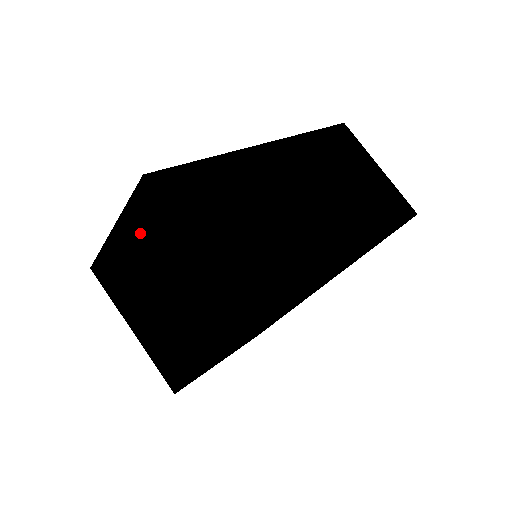
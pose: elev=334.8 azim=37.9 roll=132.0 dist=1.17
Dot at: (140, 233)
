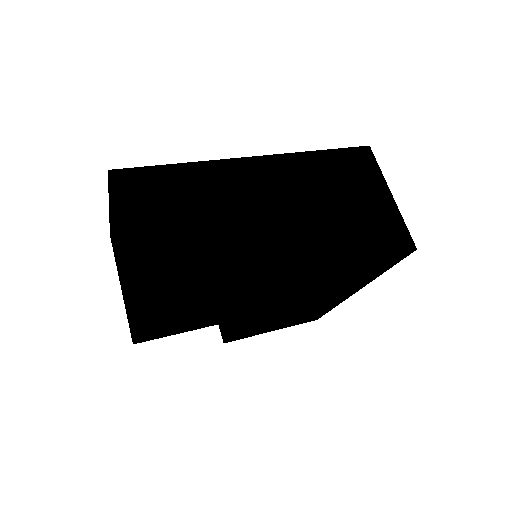
Dot at: (113, 213)
